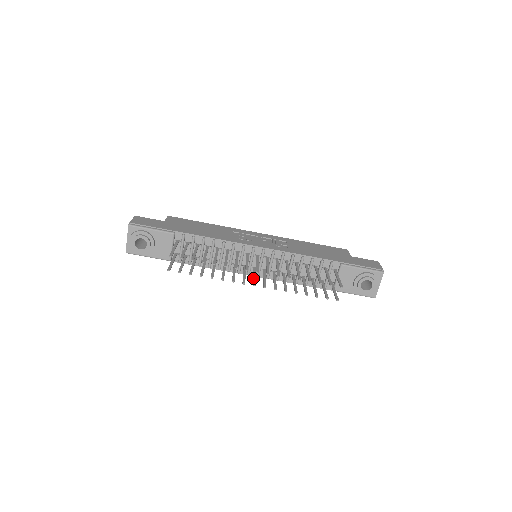
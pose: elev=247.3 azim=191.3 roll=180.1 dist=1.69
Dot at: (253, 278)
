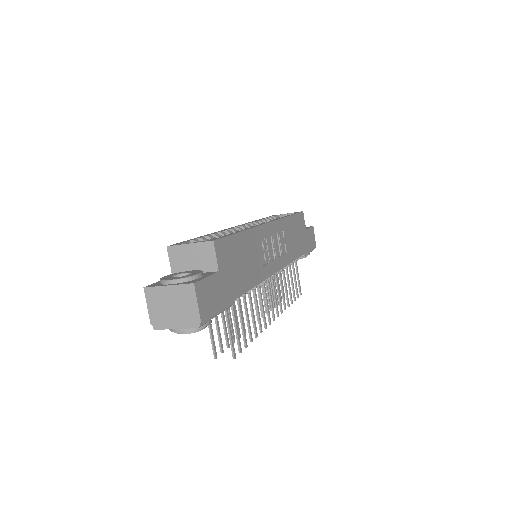
Dot at: occluded
